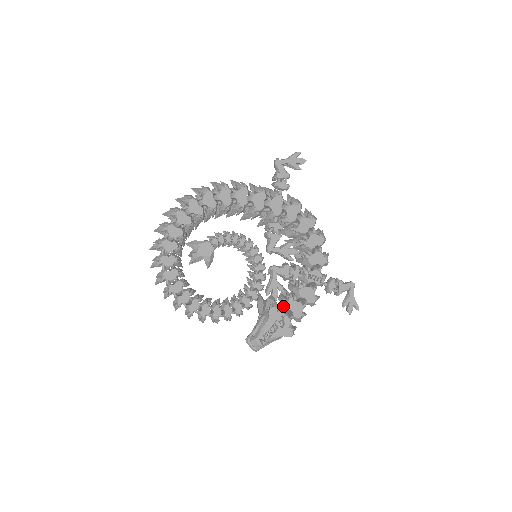
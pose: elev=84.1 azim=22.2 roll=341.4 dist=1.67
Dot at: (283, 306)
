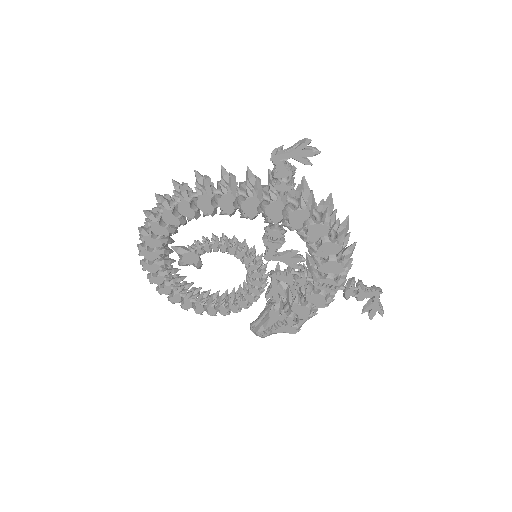
Dot at: (289, 305)
